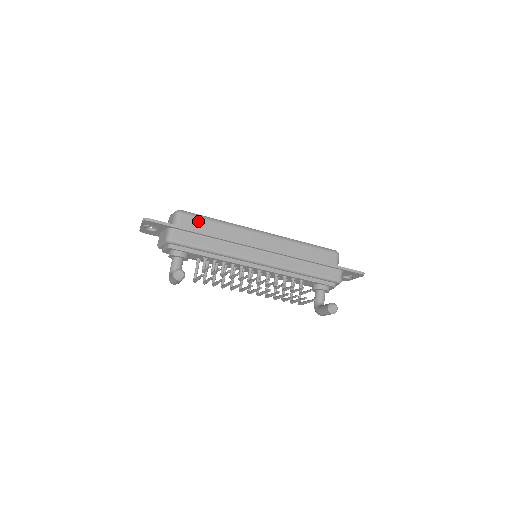
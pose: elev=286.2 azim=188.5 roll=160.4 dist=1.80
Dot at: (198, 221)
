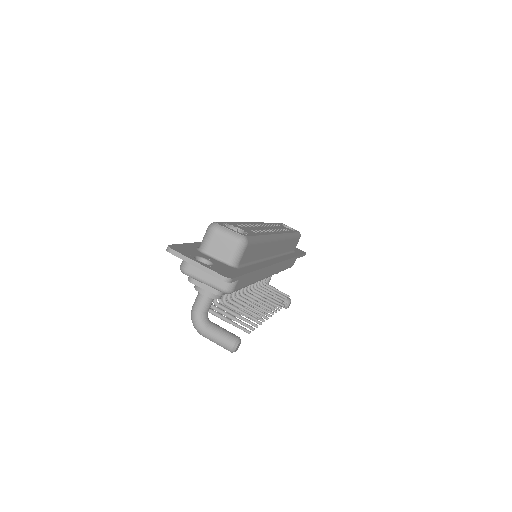
Dot at: (254, 248)
